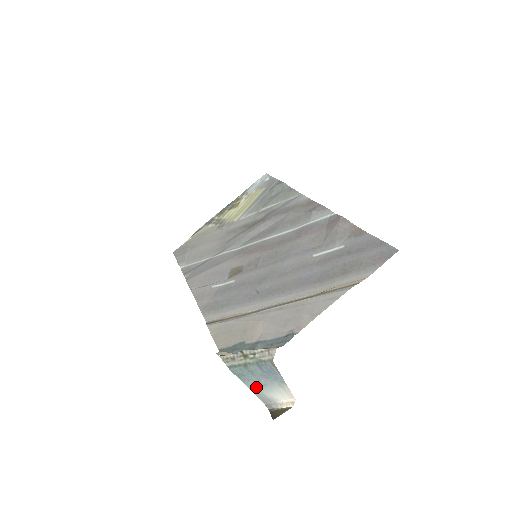
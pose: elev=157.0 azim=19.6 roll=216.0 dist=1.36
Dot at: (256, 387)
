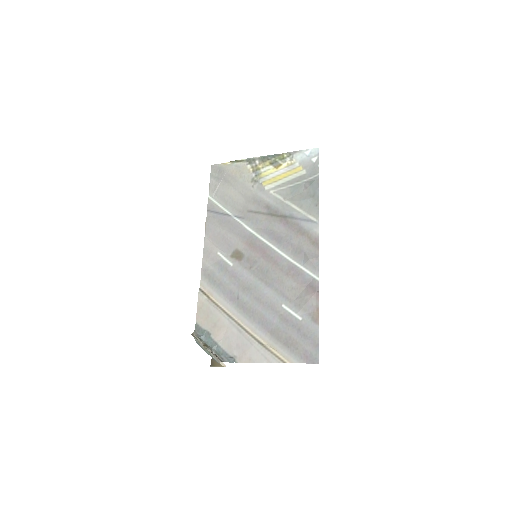
Dot at: occluded
